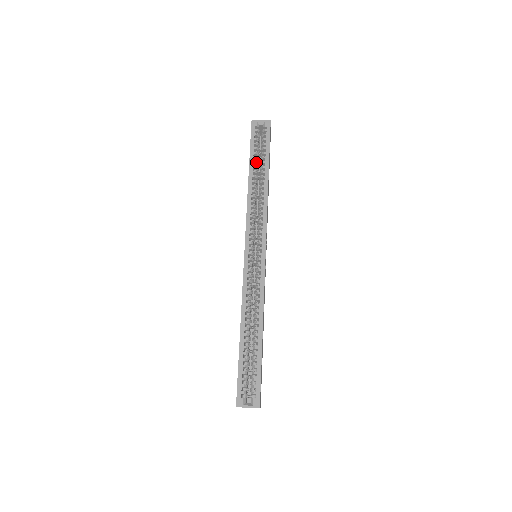
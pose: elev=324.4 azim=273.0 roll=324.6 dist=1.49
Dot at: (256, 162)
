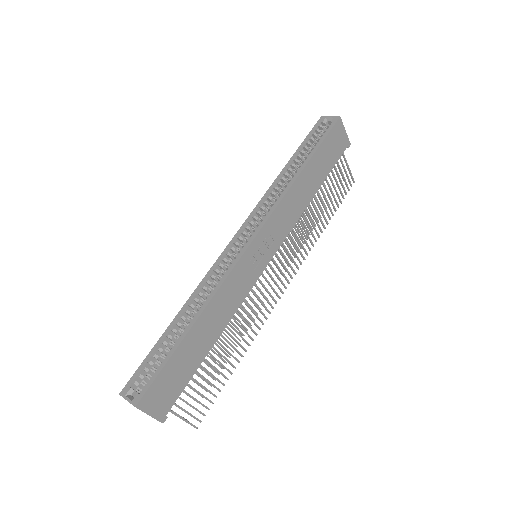
Dot at: (300, 156)
